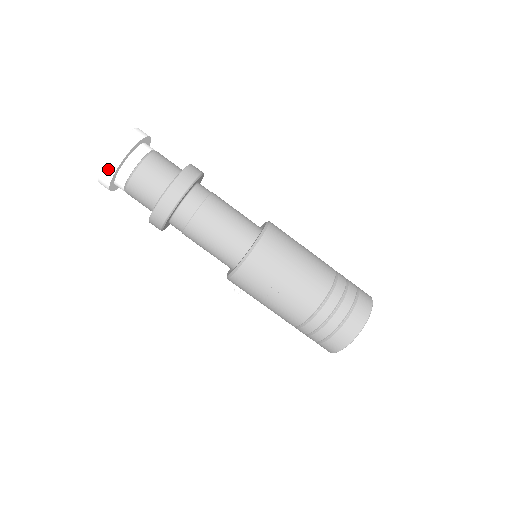
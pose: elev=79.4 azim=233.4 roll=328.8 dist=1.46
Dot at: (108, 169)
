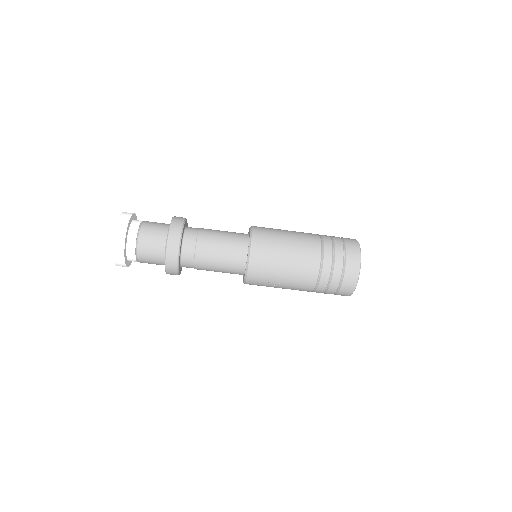
Dot at: (119, 261)
